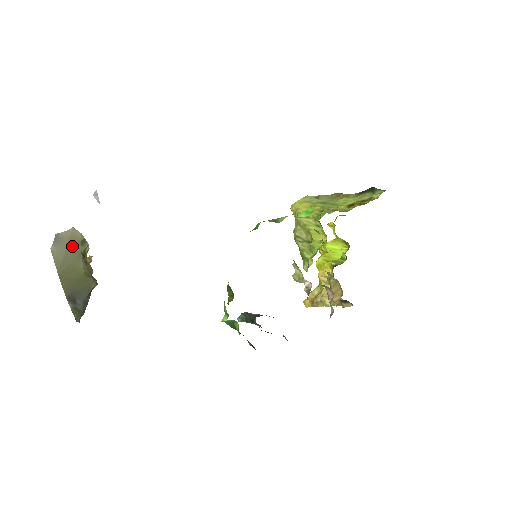
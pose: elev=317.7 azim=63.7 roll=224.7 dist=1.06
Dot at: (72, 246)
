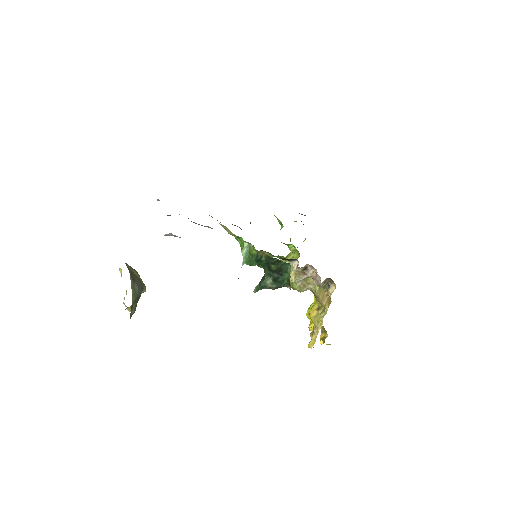
Dot at: occluded
